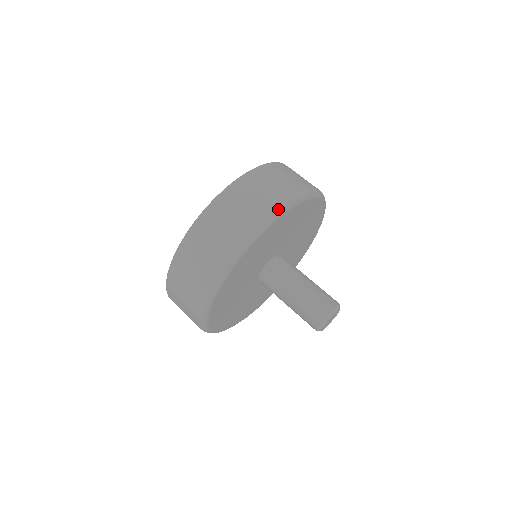
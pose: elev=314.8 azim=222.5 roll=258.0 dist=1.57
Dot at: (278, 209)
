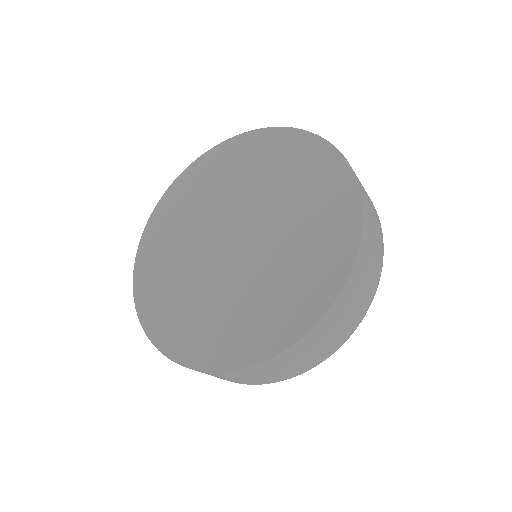
Dot at: occluded
